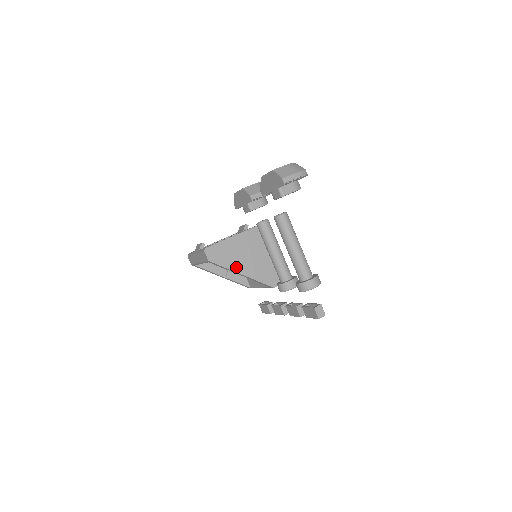
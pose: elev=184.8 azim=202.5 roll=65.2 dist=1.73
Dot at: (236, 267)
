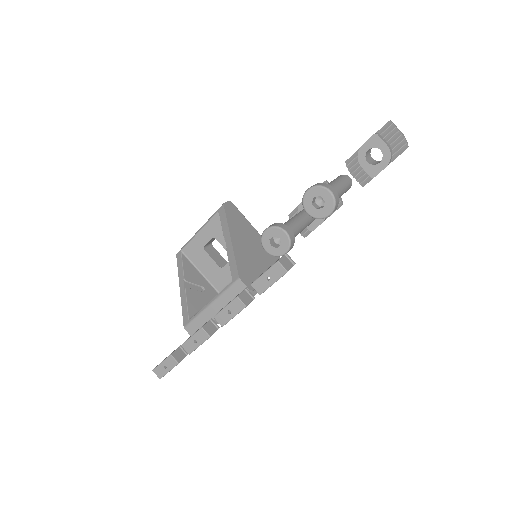
Dot at: (234, 232)
